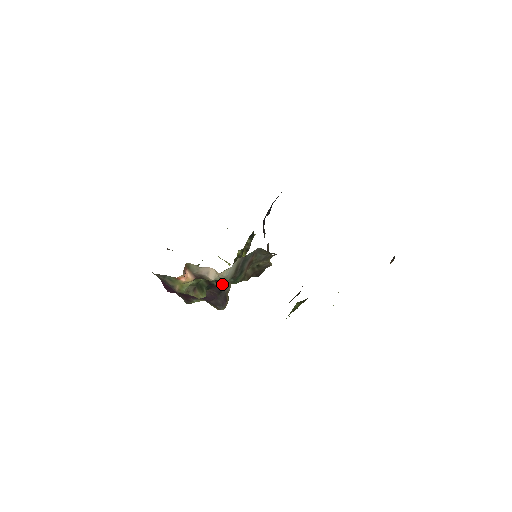
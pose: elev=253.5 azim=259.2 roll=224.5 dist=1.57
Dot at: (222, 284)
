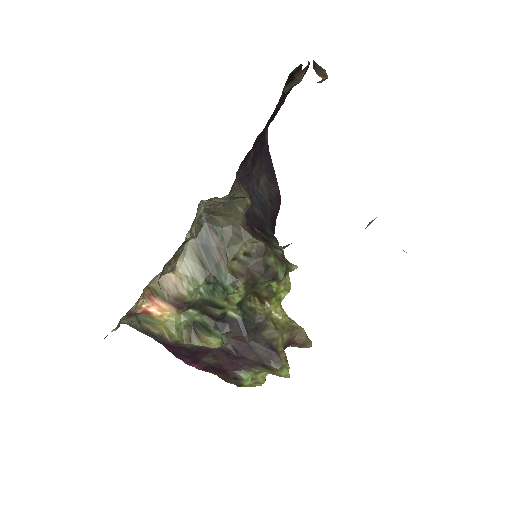
Dot at: (220, 306)
